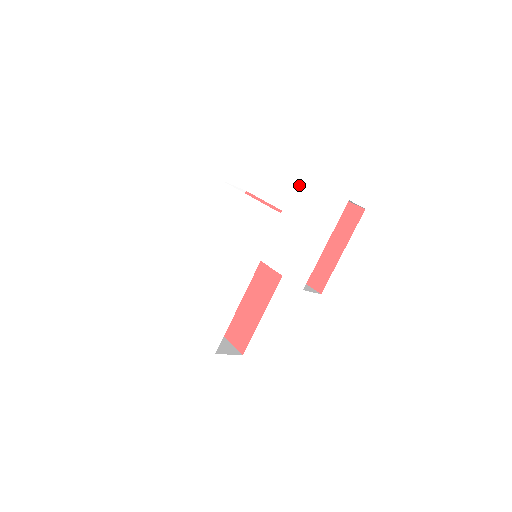
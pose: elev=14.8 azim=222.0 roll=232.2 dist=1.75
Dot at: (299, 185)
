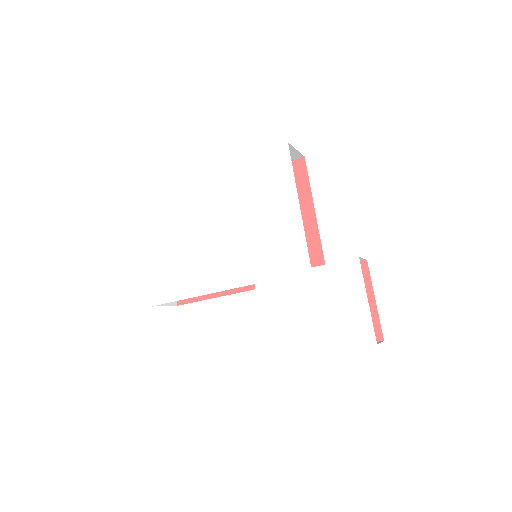
Dot at: (352, 266)
